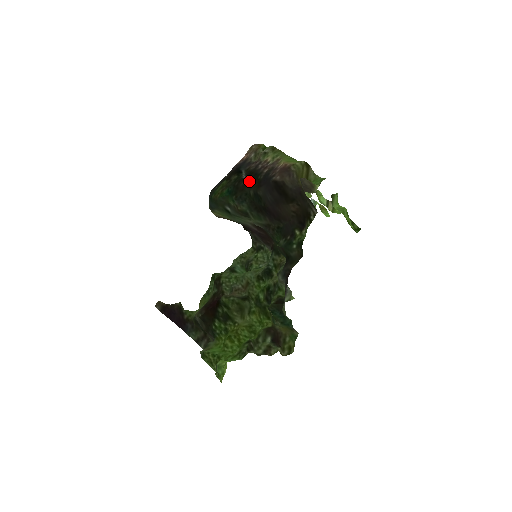
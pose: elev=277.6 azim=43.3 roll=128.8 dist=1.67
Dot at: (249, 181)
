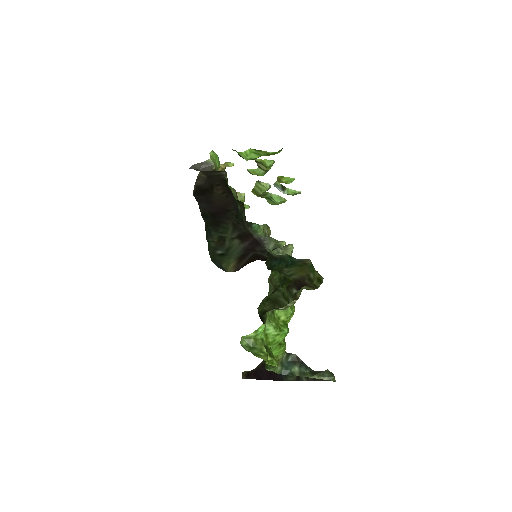
Dot at: occluded
